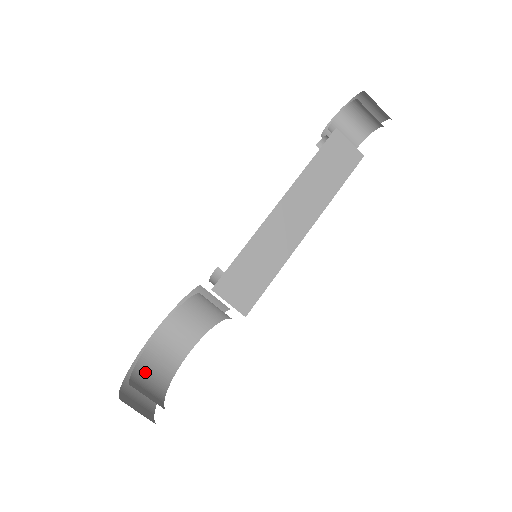
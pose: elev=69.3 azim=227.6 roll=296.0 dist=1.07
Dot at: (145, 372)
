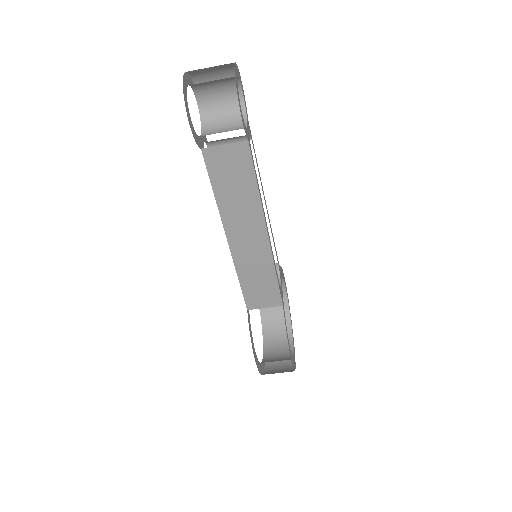
Dot at: (270, 321)
